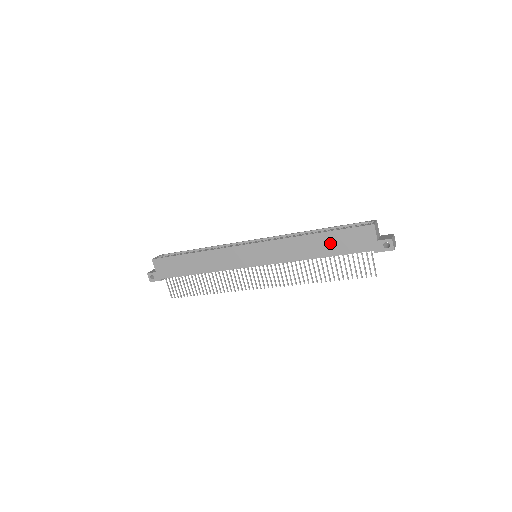
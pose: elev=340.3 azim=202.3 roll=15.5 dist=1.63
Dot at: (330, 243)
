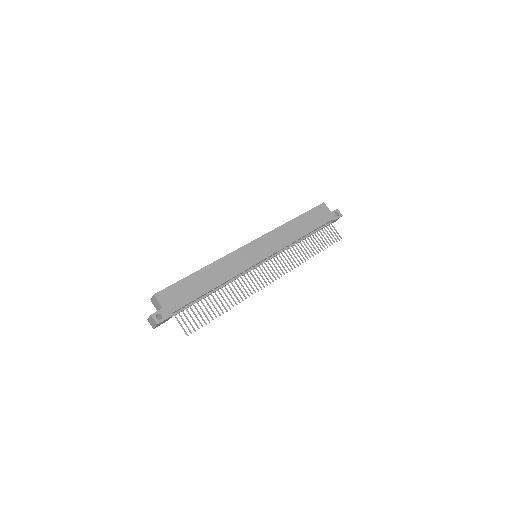
Dot at: (306, 222)
